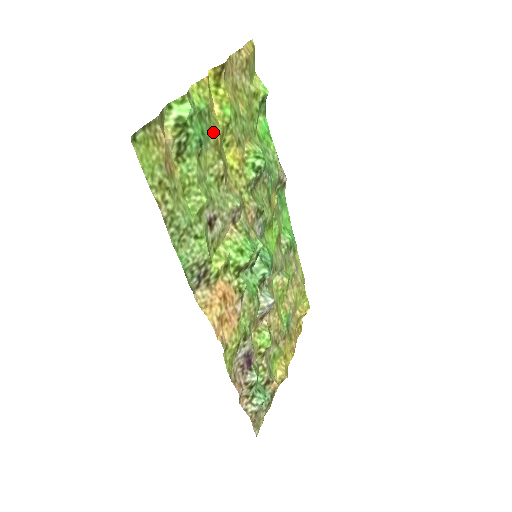
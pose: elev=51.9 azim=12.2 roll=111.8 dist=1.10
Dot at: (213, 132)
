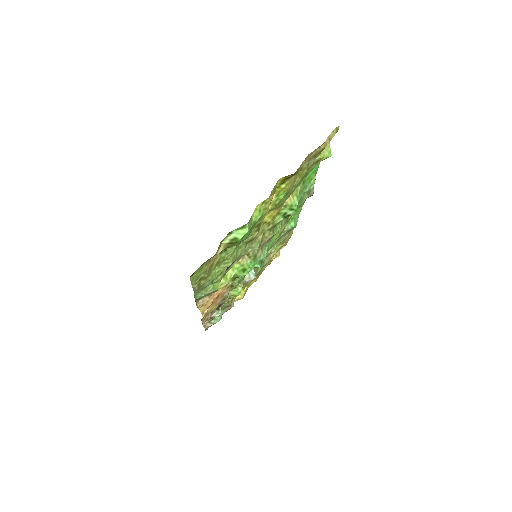
Dot at: (260, 220)
